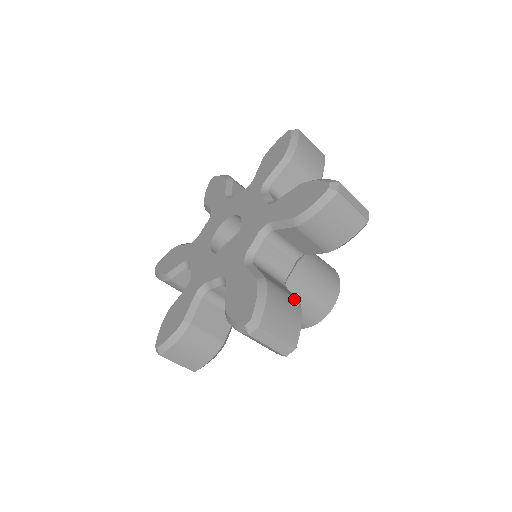
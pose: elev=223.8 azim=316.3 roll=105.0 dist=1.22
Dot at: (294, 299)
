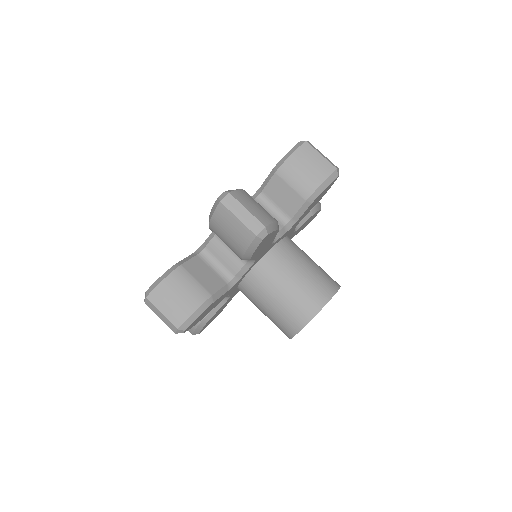
Dot at: occluded
